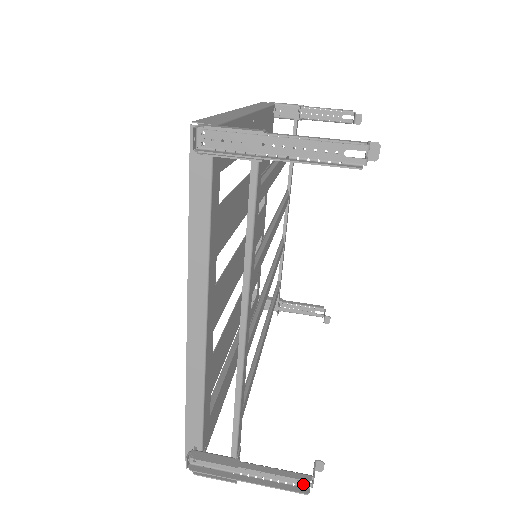
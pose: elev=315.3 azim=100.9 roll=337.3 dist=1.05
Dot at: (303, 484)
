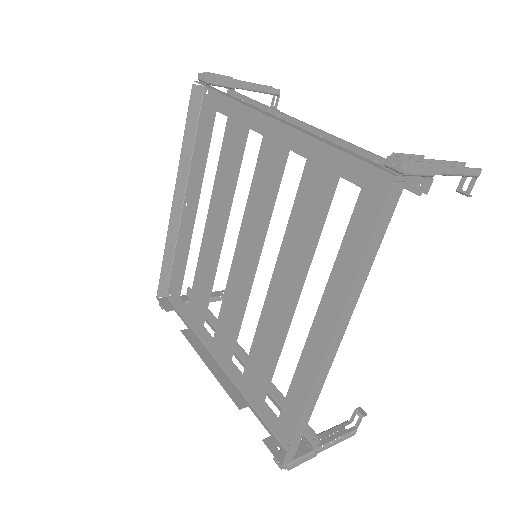
Dot at: (471, 175)
